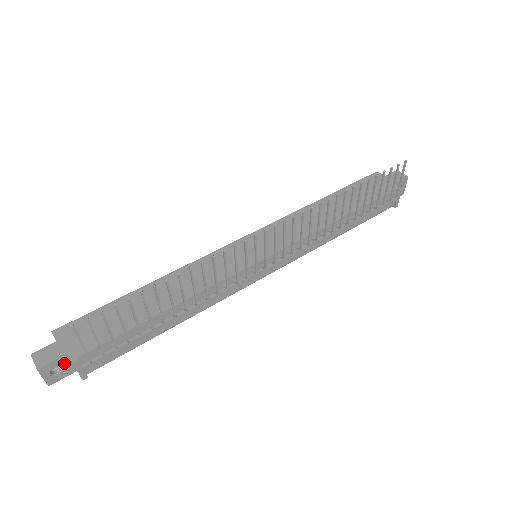
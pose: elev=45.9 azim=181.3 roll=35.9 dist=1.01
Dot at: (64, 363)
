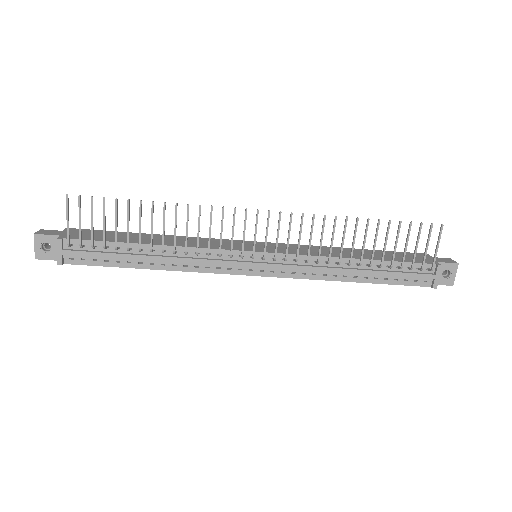
Dot at: (54, 244)
